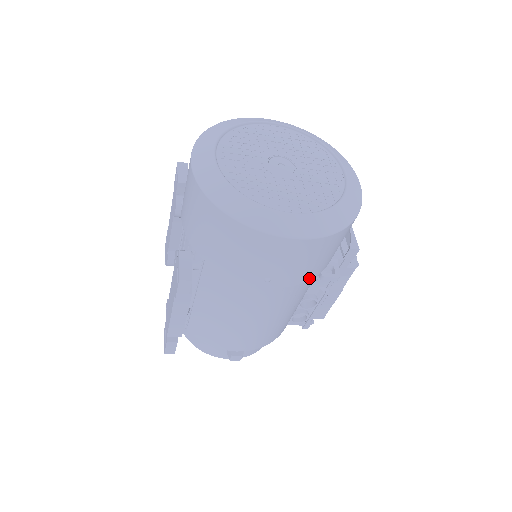
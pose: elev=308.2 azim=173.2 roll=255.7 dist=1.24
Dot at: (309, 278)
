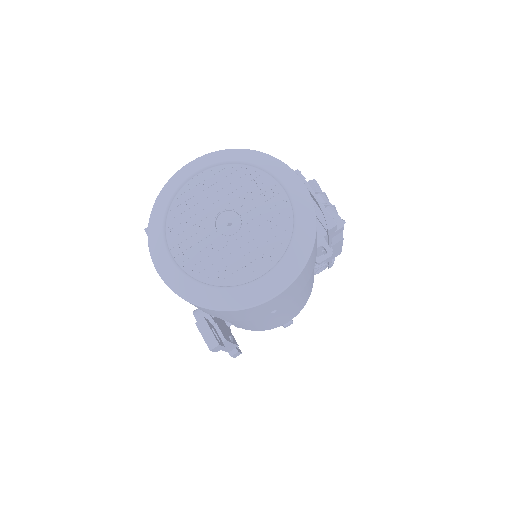
Dot at: (306, 282)
